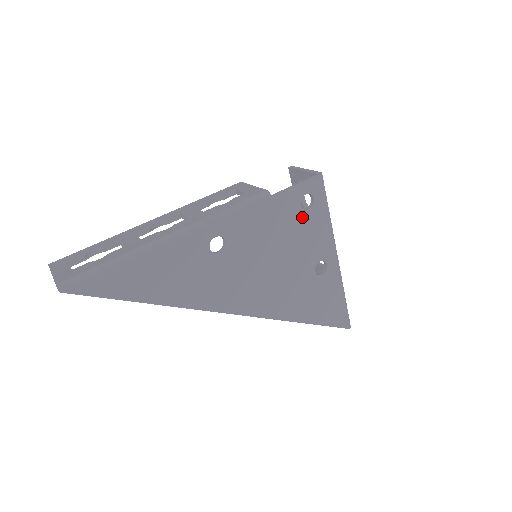
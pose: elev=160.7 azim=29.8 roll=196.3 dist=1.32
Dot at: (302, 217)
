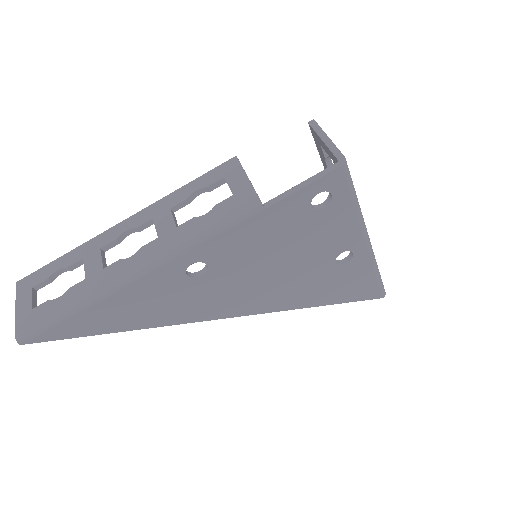
Dot at: (314, 217)
